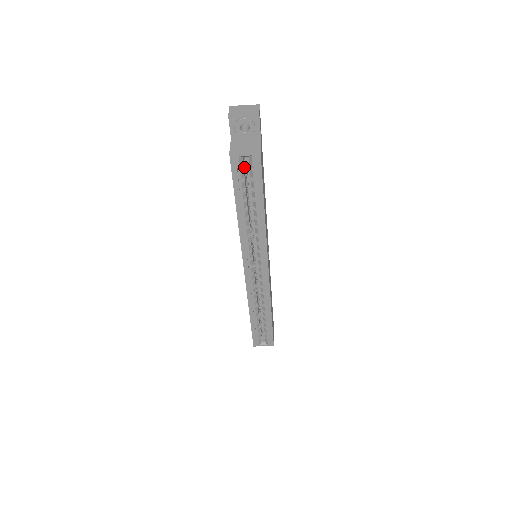
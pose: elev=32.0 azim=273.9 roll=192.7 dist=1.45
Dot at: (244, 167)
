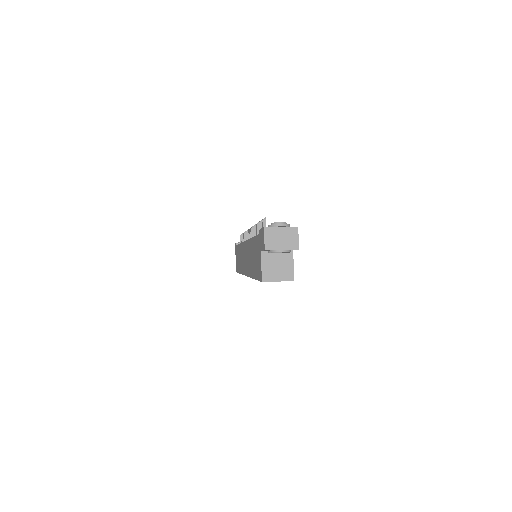
Dot at: occluded
